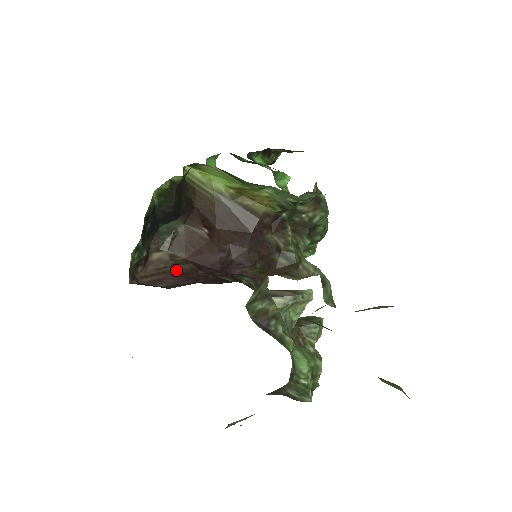
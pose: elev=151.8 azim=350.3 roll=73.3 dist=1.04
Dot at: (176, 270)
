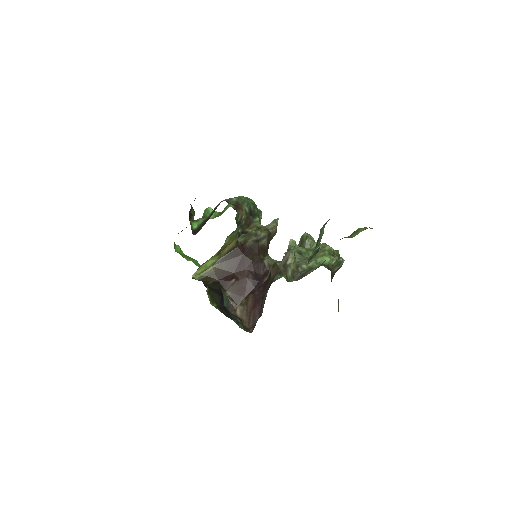
Dot at: (251, 306)
